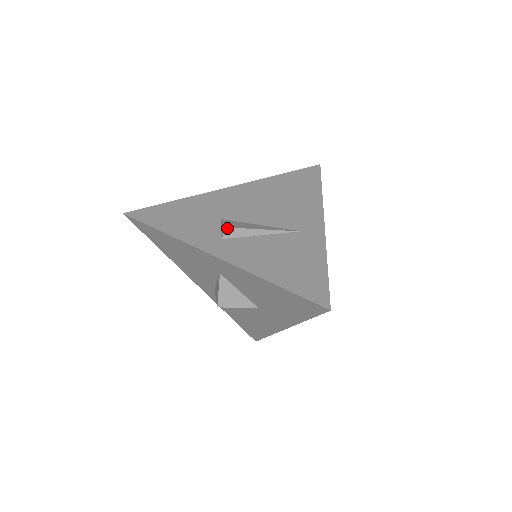
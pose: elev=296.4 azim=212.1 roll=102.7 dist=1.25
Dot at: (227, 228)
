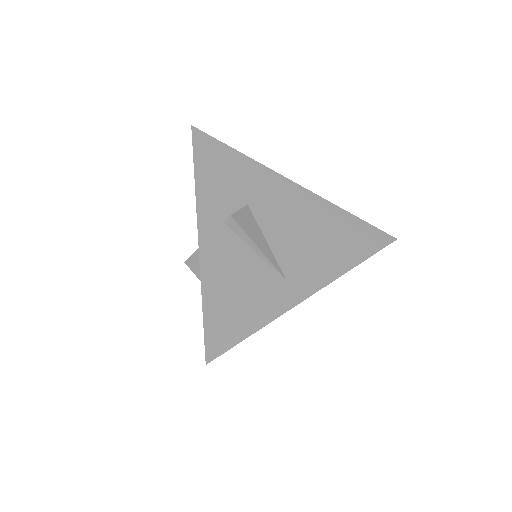
Dot at: (233, 219)
